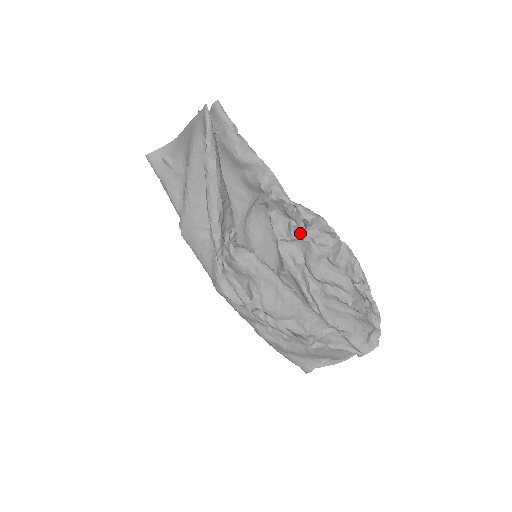
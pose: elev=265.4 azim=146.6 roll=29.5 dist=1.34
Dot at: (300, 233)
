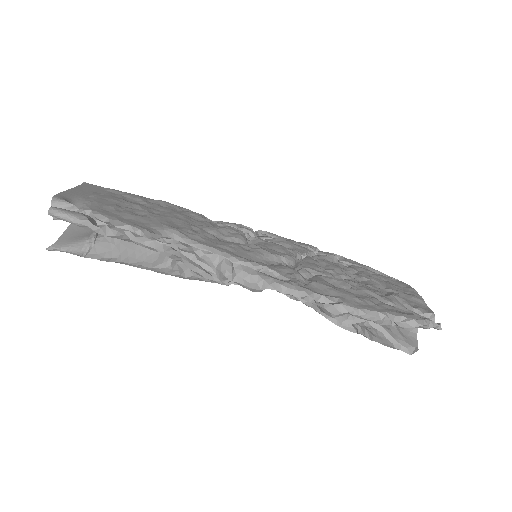
Dot at: occluded
